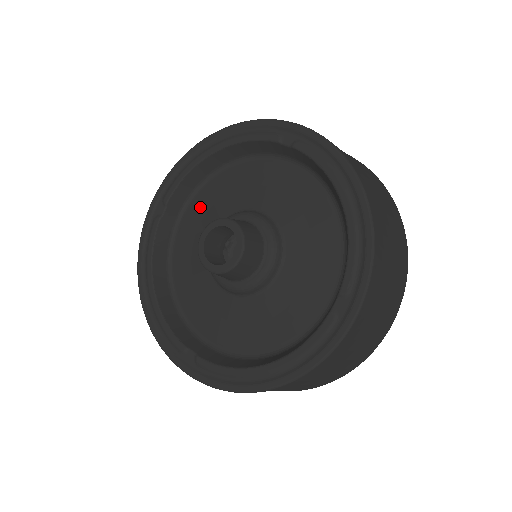
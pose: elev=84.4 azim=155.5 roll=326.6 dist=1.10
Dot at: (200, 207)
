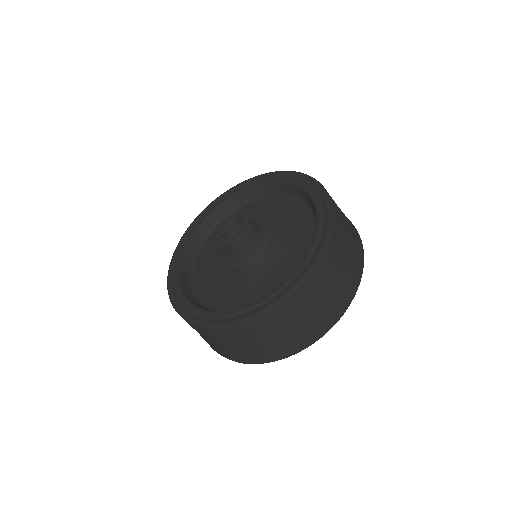
Dot at: occluded
